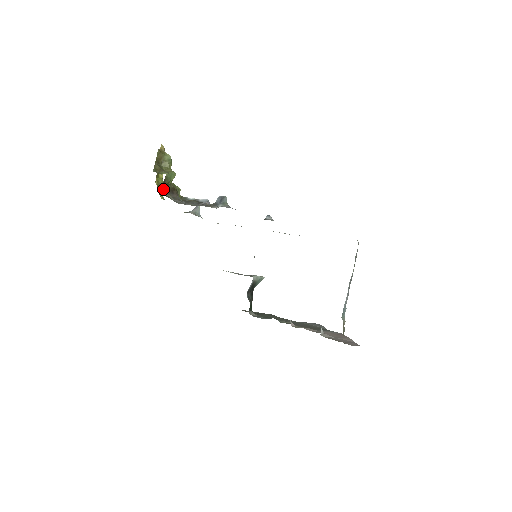
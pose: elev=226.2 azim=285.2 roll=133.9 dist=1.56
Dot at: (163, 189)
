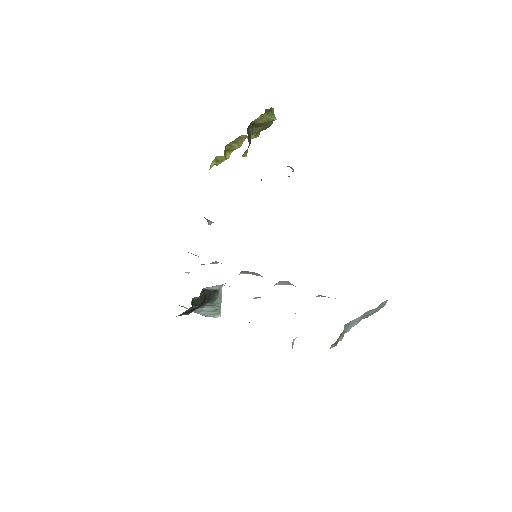
Dot at: (225, 155)
